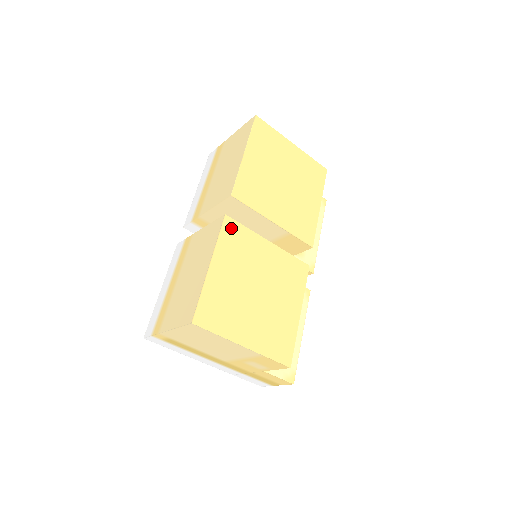
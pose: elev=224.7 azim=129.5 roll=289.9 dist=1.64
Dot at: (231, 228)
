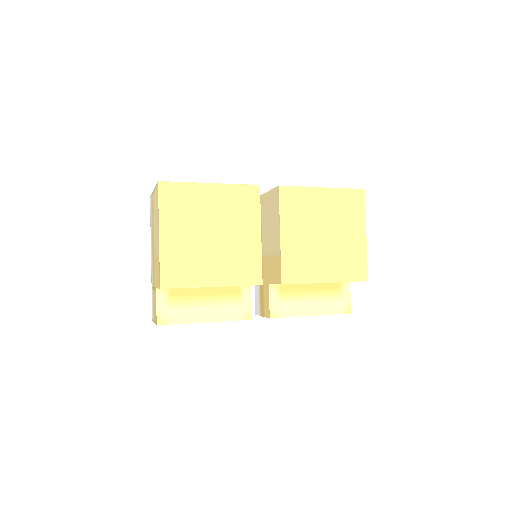
Dot at: (252, 194)
